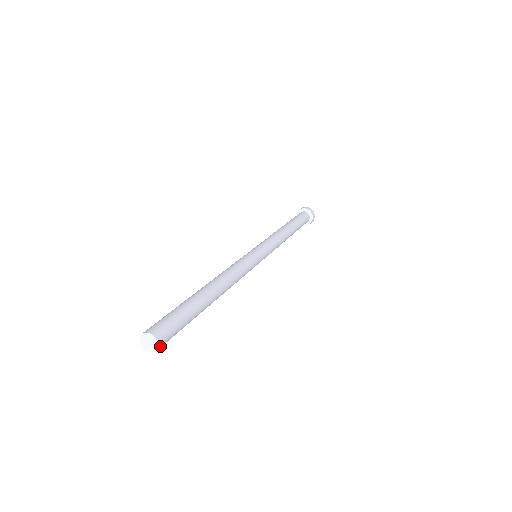
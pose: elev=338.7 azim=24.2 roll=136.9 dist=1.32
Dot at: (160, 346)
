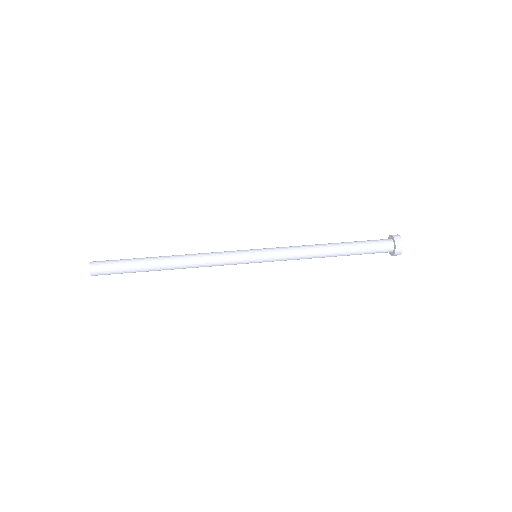
Dot at: (93, 271)
